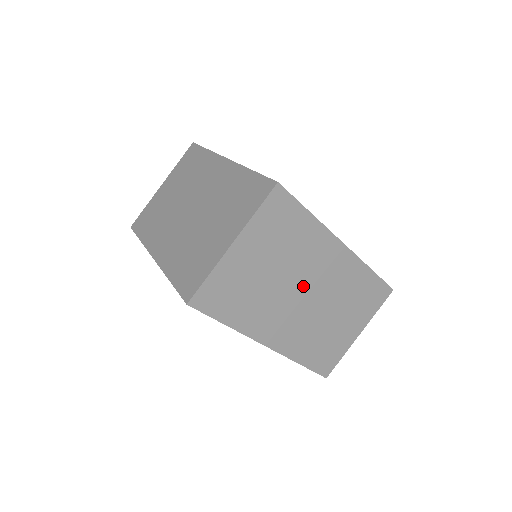
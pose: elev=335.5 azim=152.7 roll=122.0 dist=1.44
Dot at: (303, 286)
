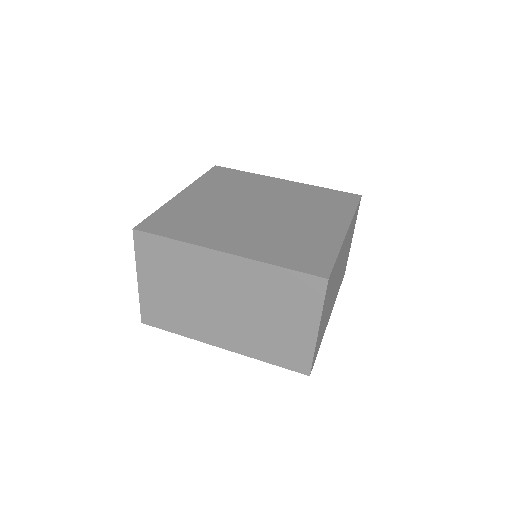
Dot at: (337, 276)
